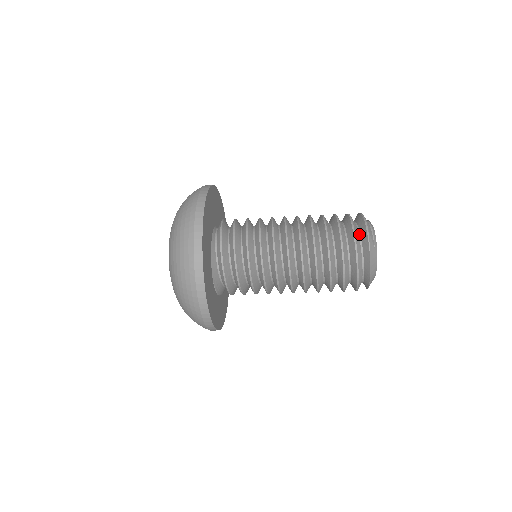
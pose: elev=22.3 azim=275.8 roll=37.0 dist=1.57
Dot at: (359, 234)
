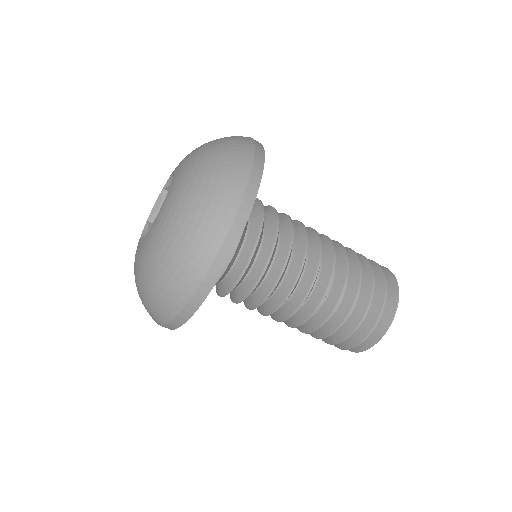
Dot at: occluded
